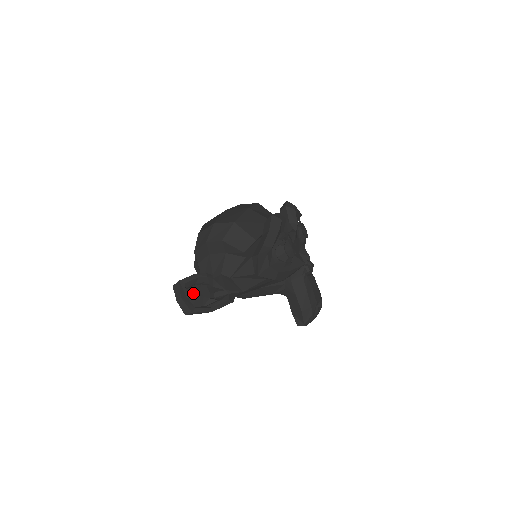
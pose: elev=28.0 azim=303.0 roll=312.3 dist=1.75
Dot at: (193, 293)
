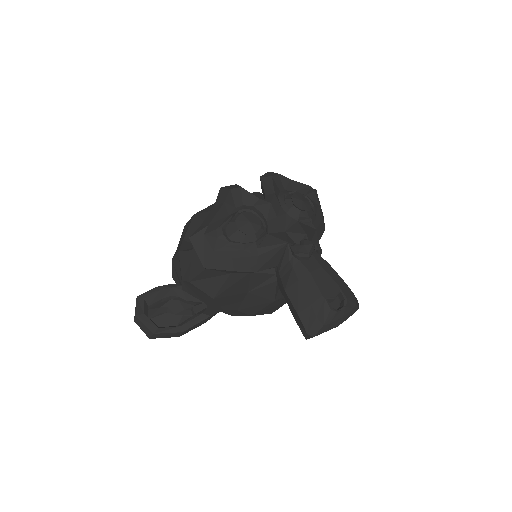
Dot at: (158, 310)
